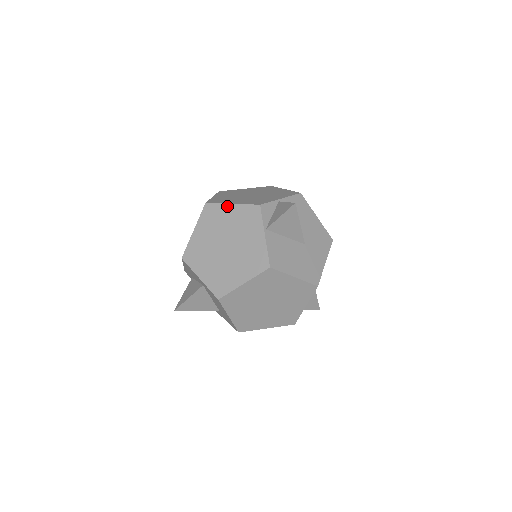
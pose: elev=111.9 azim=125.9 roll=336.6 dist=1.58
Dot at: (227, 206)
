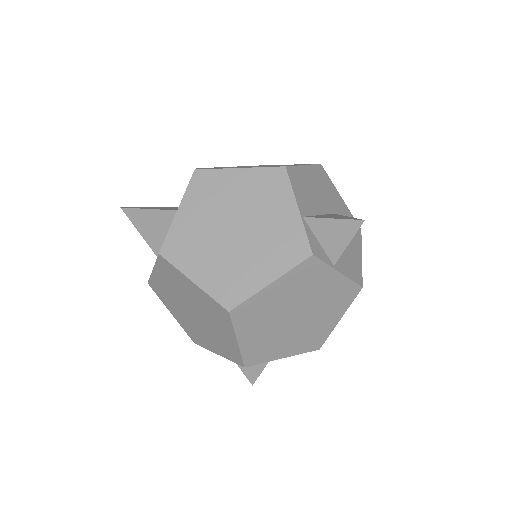
Dot at: (266, 291)
